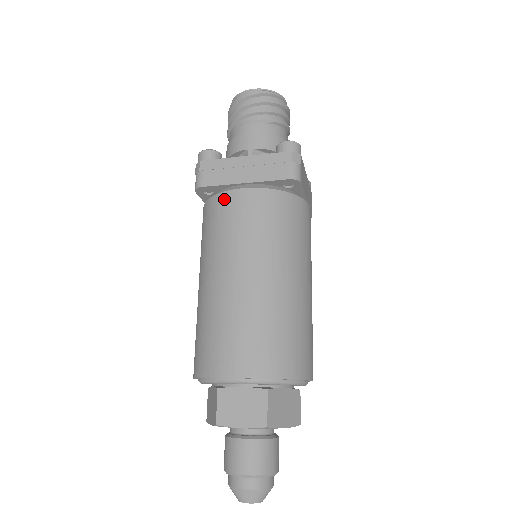
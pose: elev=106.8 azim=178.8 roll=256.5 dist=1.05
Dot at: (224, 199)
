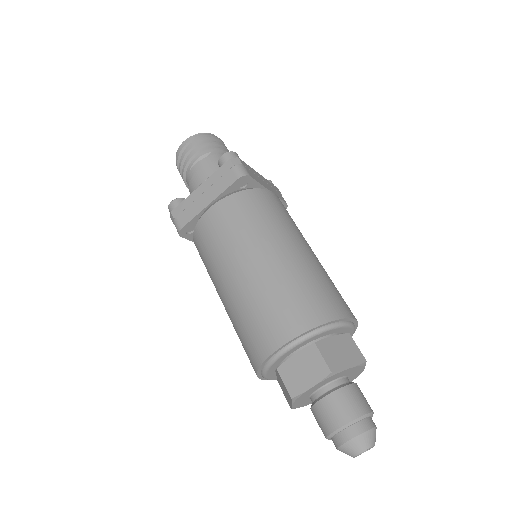
Dot at: (201, 225)
